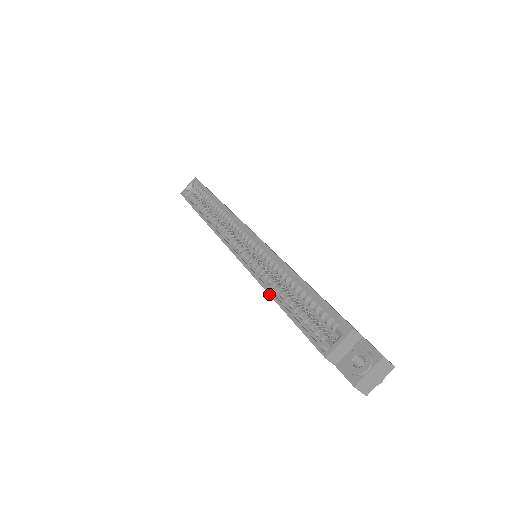
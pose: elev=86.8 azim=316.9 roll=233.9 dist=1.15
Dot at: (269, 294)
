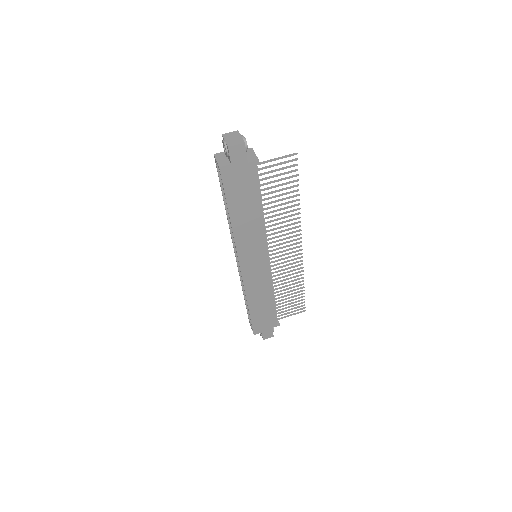
Dot at: (230, 223)
